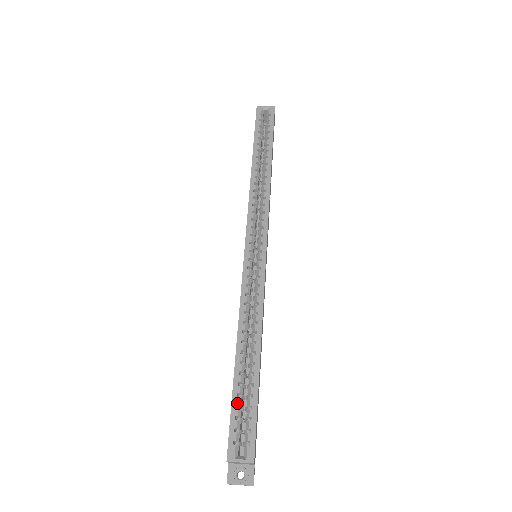
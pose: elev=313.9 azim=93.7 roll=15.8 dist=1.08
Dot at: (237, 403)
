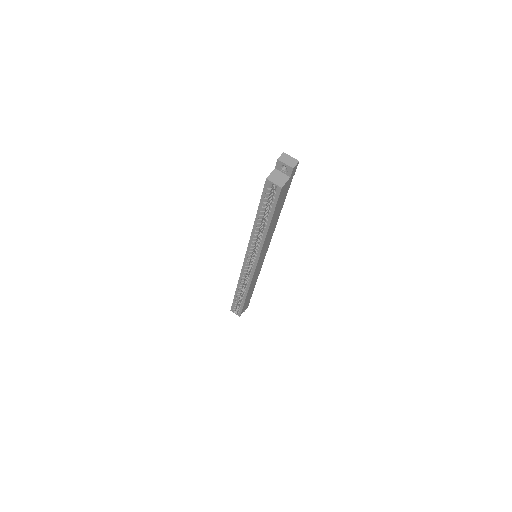
Dot at: (235, 302)
